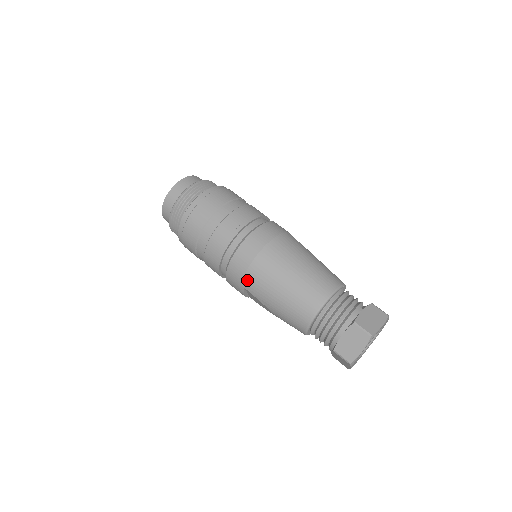
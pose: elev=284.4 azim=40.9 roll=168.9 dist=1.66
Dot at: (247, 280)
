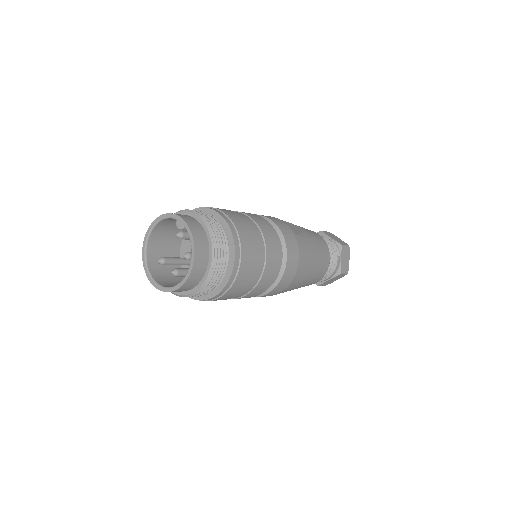
Dot at: occluded
